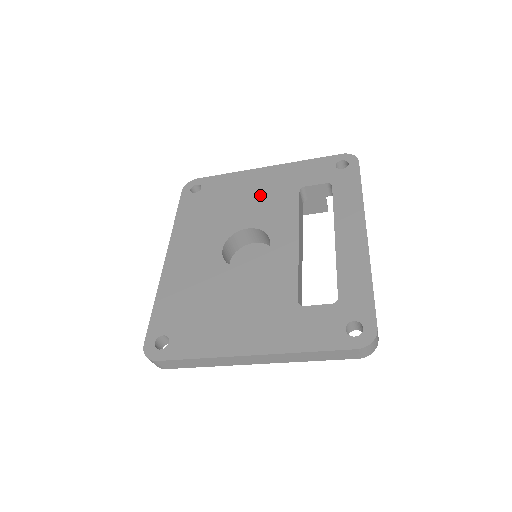
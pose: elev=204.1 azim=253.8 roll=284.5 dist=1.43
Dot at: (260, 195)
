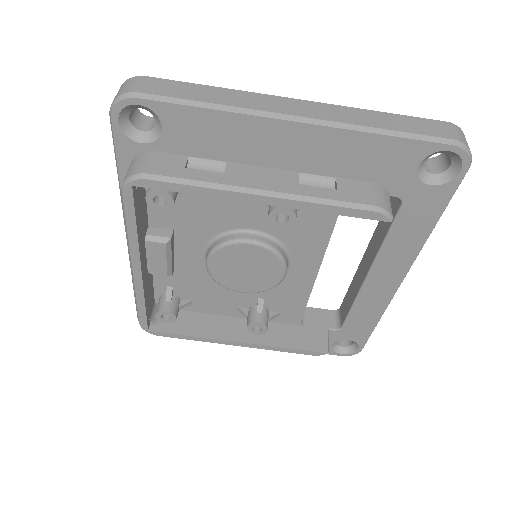
Dot at: occluded
